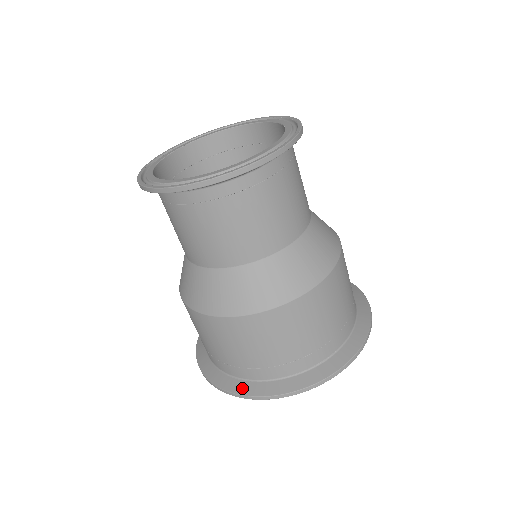
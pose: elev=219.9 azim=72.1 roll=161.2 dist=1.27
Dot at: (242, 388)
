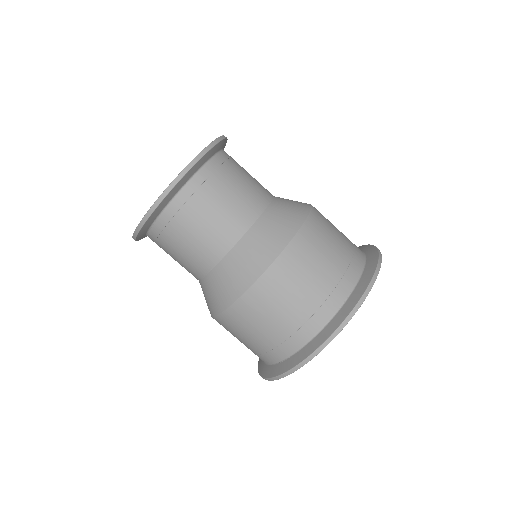
Dot at: (287, 365)
